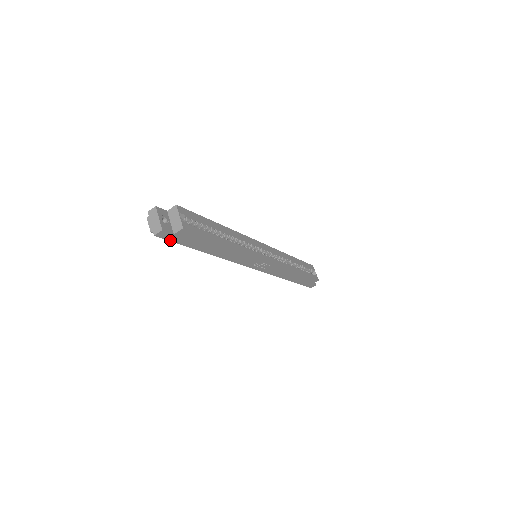
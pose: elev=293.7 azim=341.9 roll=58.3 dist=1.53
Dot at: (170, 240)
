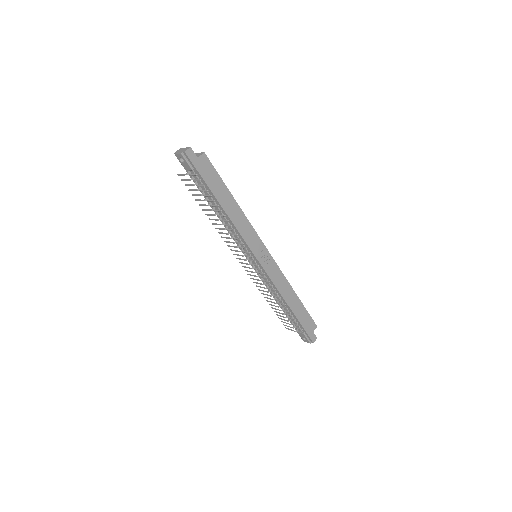
Dot at: (195, 166)
